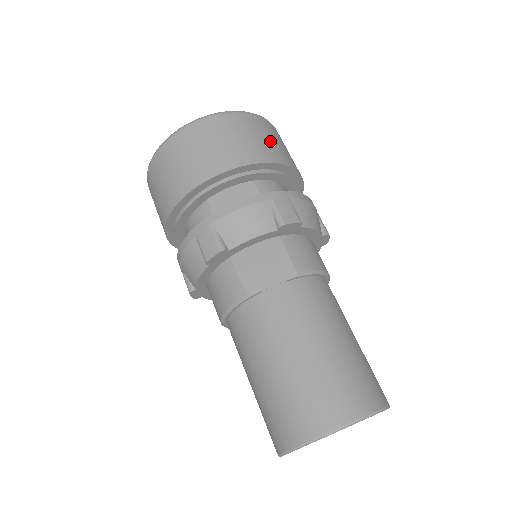
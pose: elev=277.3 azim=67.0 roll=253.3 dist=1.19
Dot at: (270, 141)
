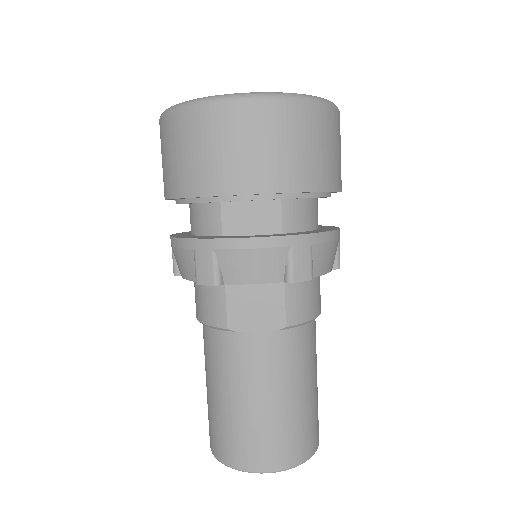
Dot at: (322, 152)
